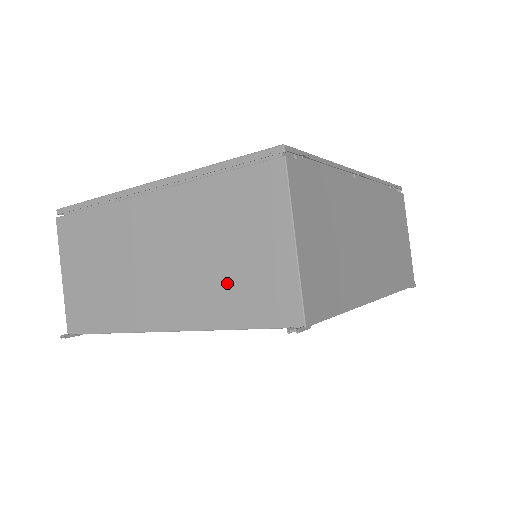
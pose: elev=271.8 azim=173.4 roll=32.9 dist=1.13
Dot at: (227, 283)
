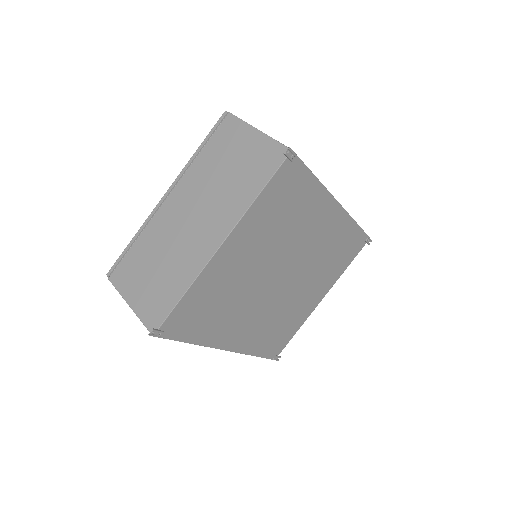
Dot at: (240, 180)
